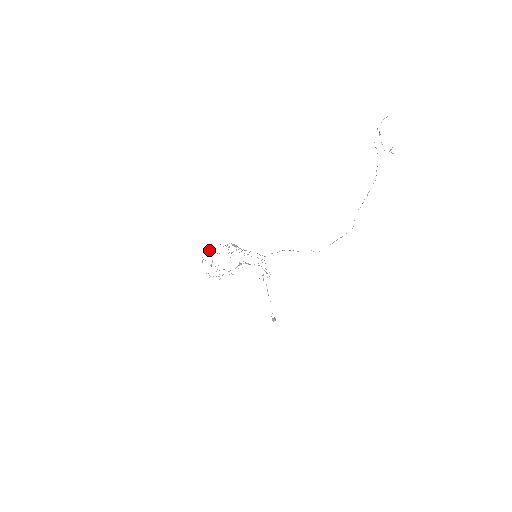
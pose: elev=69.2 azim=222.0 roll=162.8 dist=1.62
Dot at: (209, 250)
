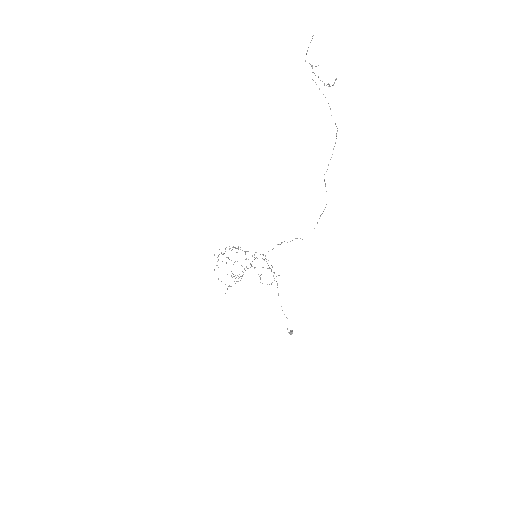
Dot at: occluded
